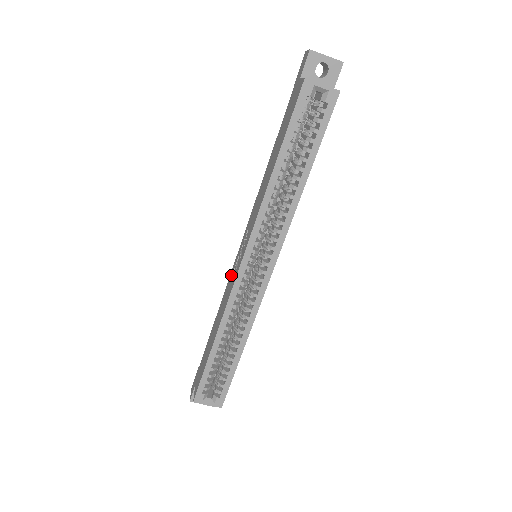
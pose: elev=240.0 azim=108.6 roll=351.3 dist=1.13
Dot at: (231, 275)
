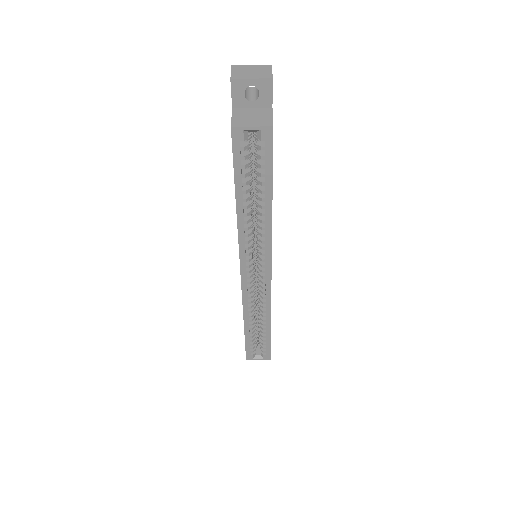
Dot at: occluded
